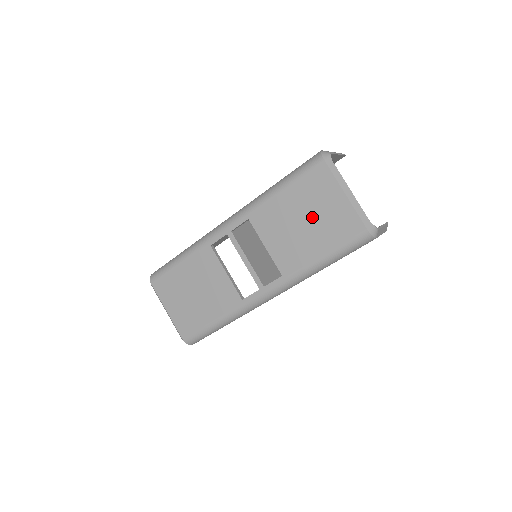
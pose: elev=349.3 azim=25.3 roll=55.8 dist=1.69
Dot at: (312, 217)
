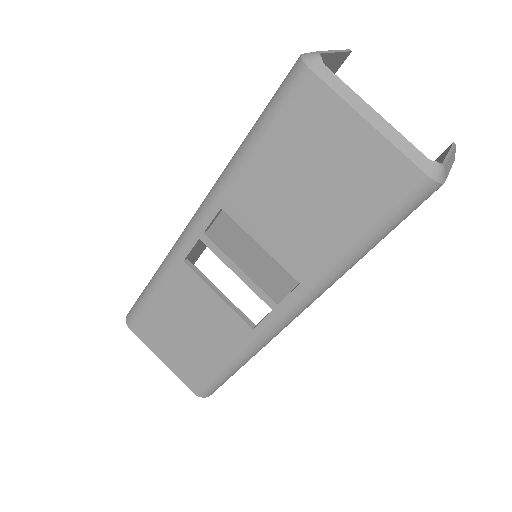
Dot at: (319, 178)
